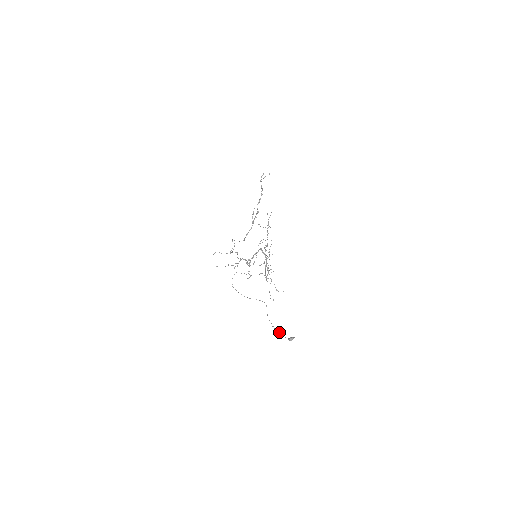
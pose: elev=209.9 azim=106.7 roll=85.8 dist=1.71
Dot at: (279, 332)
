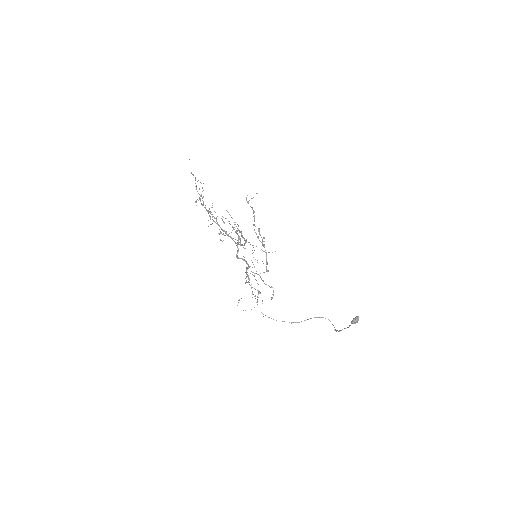
Dot at: occluded
